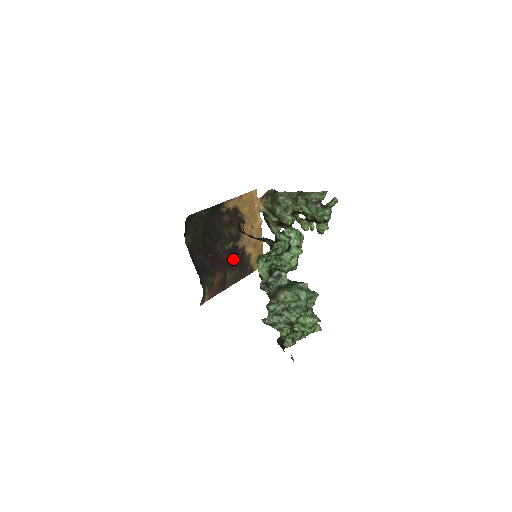
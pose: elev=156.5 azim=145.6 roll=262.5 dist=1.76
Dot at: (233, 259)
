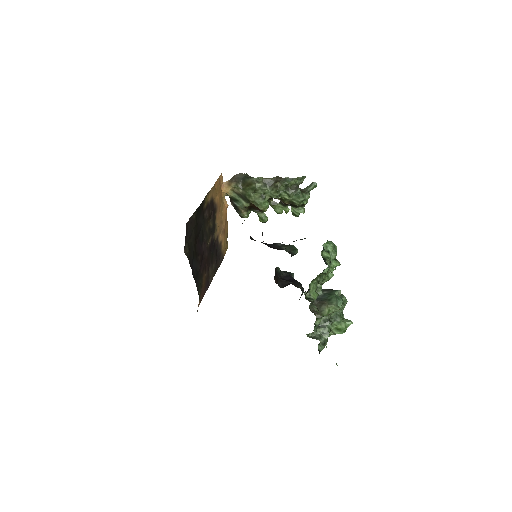
Dot at: (212, 253)
